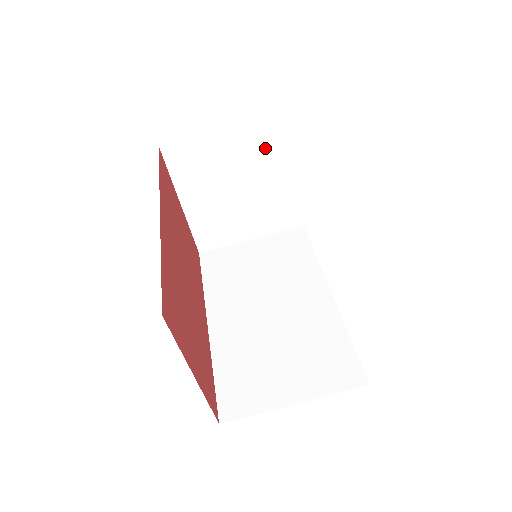
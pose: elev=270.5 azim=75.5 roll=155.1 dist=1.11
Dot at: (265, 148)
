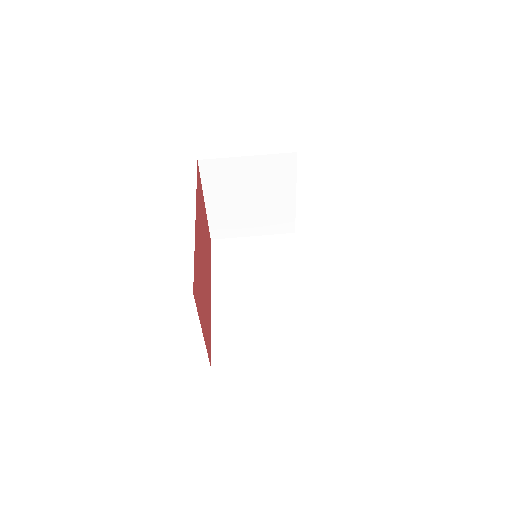
Dot at: (276, 174)
